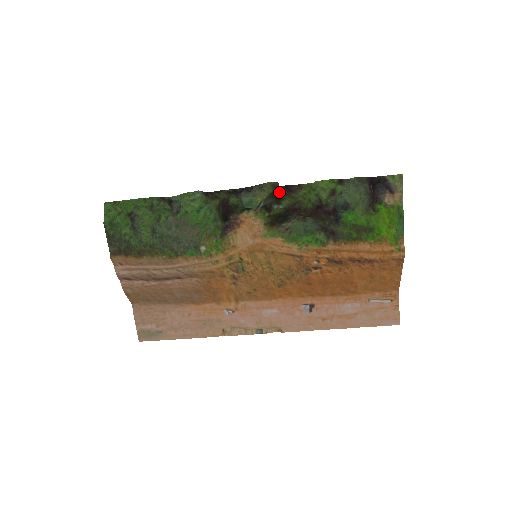
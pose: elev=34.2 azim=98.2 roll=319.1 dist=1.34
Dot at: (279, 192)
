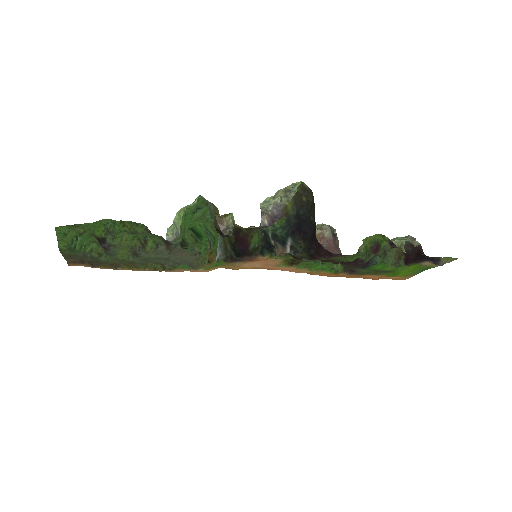
Dot at: (317, 251)
